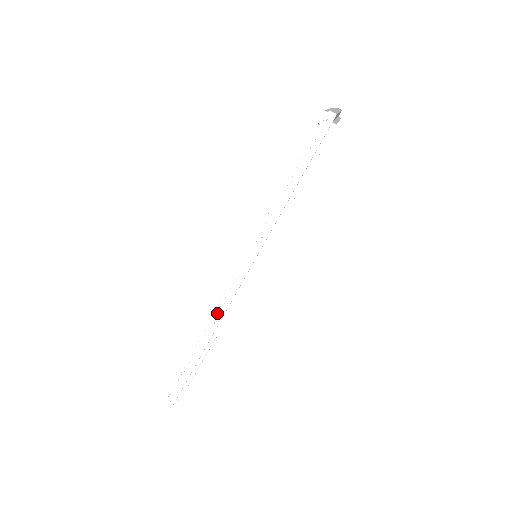
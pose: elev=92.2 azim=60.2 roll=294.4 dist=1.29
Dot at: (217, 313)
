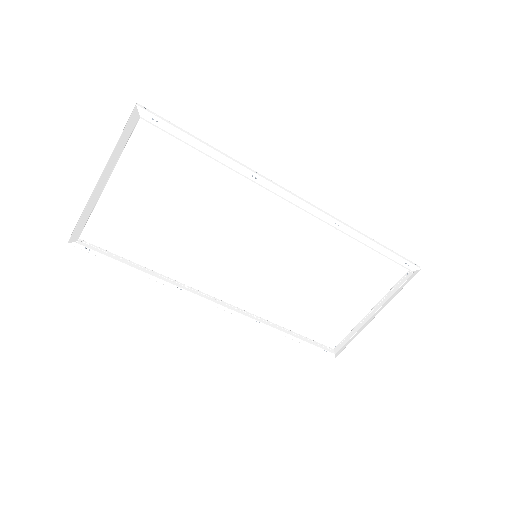
Dot at: (265, 177)
